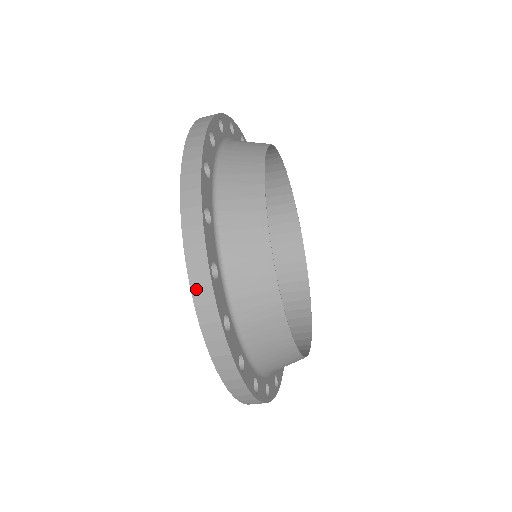
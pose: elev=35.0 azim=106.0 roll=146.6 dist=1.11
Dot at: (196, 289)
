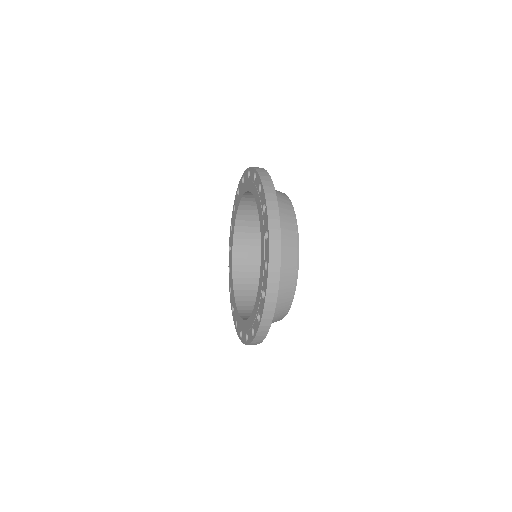
Dot at: (272, 241)
